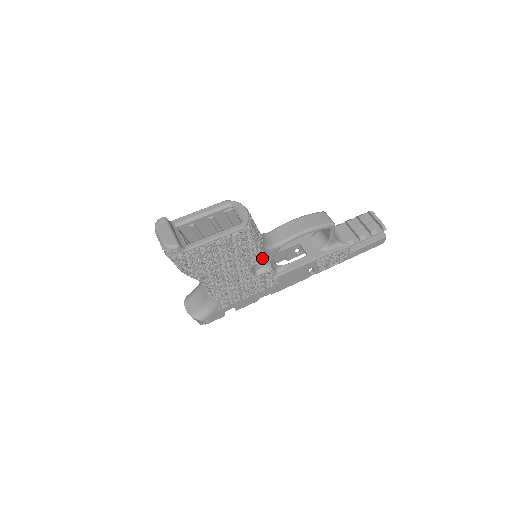
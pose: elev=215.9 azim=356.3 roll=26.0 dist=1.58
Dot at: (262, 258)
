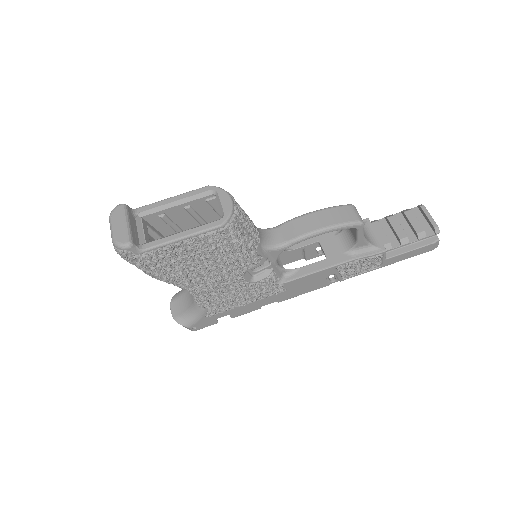
Dot at: (257, 262)
